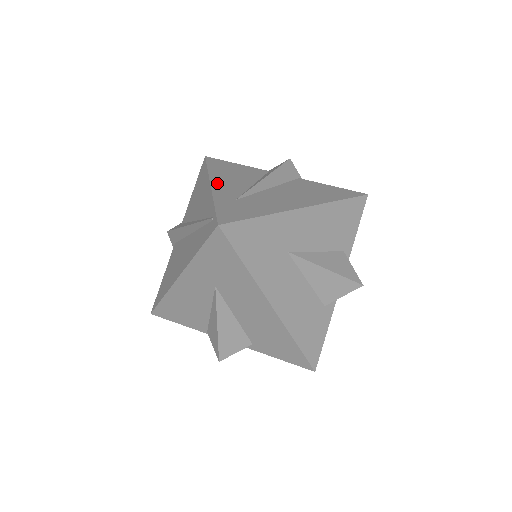
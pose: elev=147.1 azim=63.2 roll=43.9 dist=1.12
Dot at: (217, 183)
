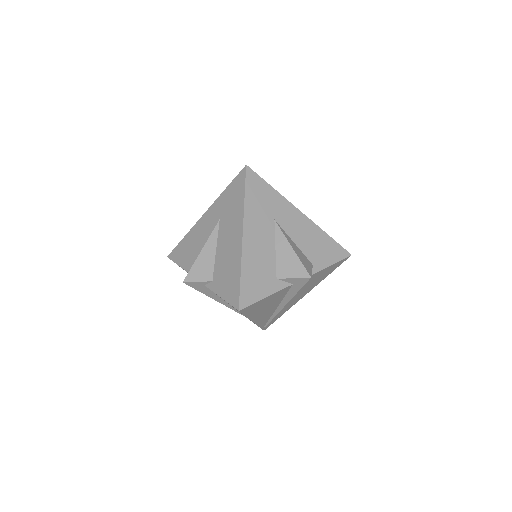
Dot at: occluded
